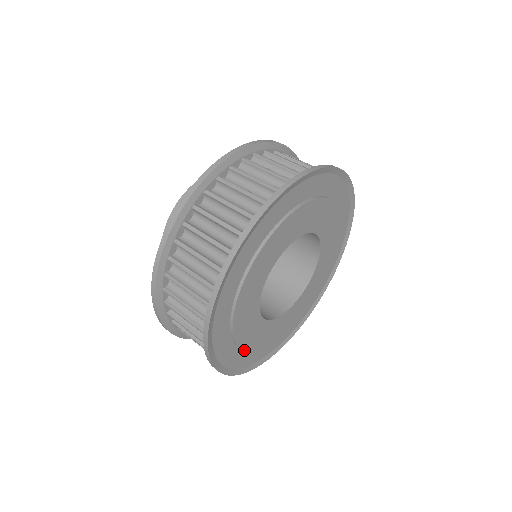
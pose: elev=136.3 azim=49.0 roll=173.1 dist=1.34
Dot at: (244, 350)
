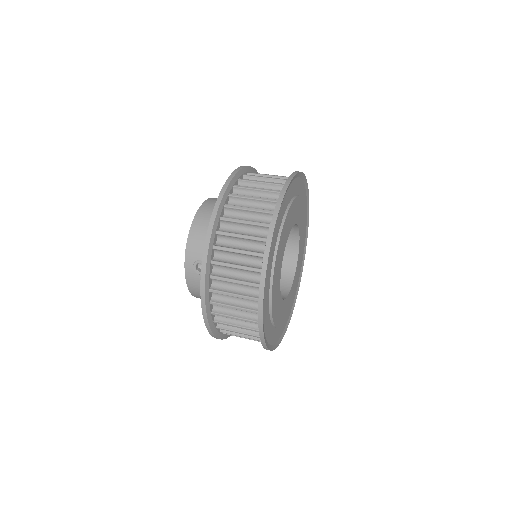
Dot at: (273, 323)
